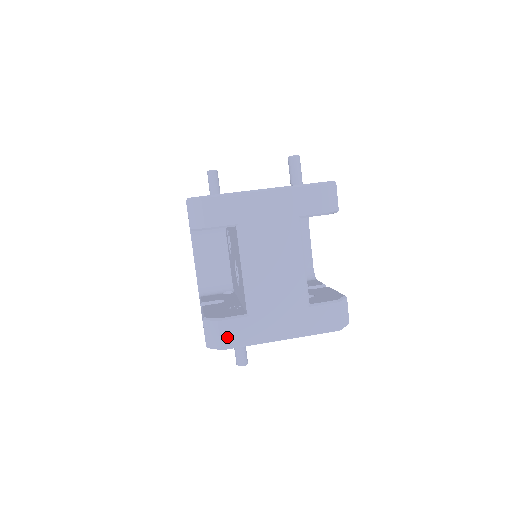
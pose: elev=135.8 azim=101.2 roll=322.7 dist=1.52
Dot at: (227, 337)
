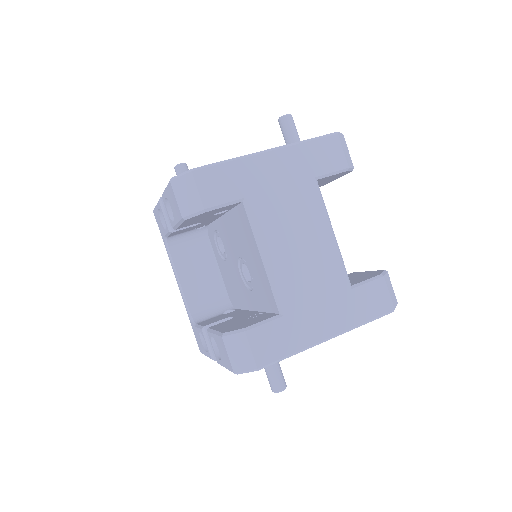
Dot at: (261, 350)
